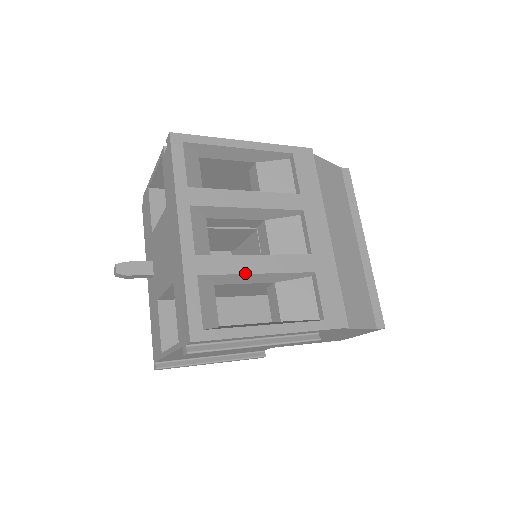
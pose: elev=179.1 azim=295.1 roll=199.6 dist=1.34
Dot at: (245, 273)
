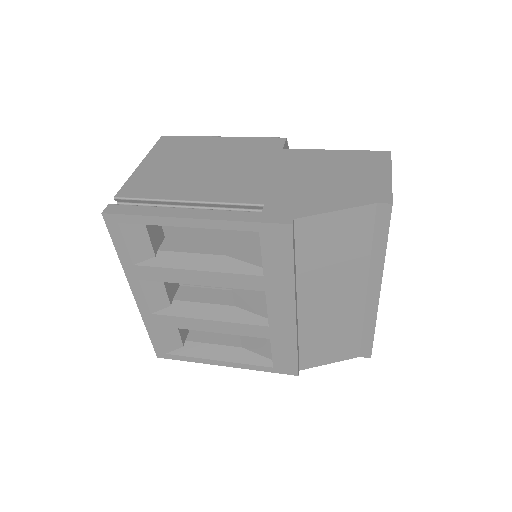
Dot at: (197, 330)
